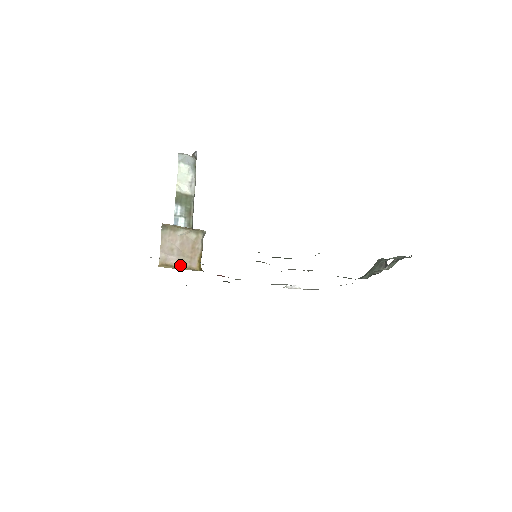
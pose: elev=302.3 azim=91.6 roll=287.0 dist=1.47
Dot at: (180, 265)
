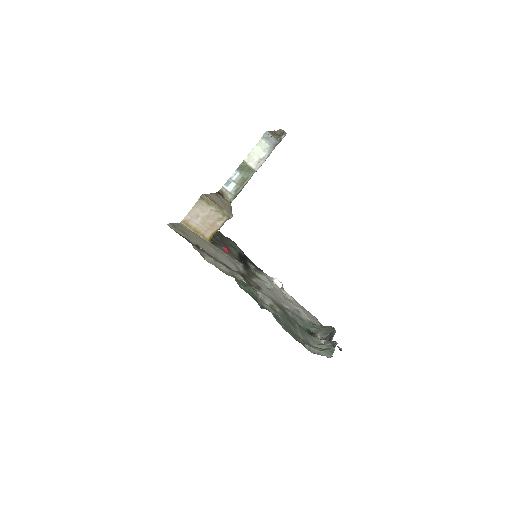
Dot at: (197, 229)
